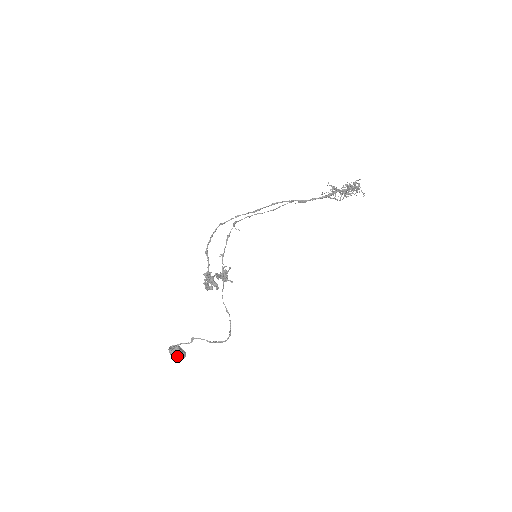
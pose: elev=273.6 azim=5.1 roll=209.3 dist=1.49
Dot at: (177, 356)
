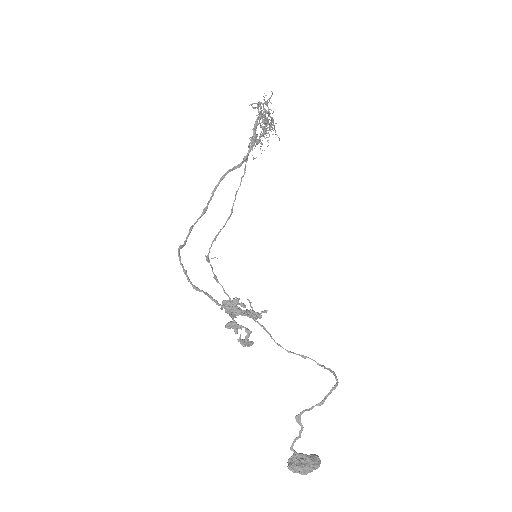
Dot at: (306, 465)
